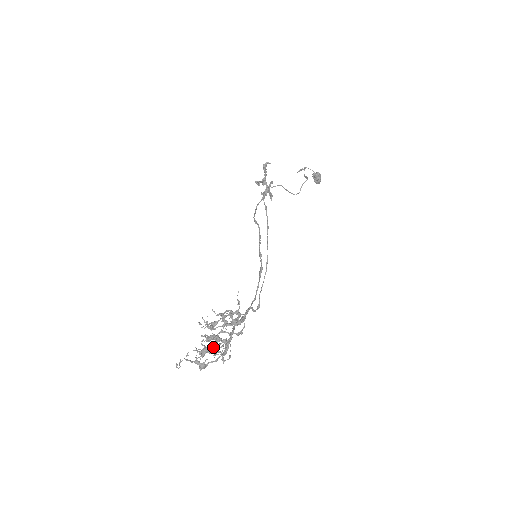
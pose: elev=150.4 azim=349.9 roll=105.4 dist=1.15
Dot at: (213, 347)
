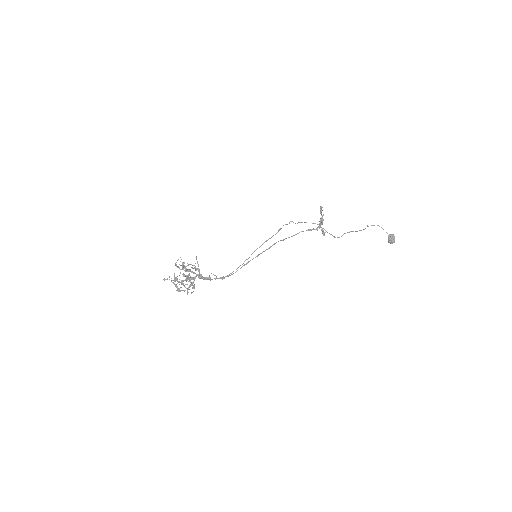
Dot at: (194, 287)
